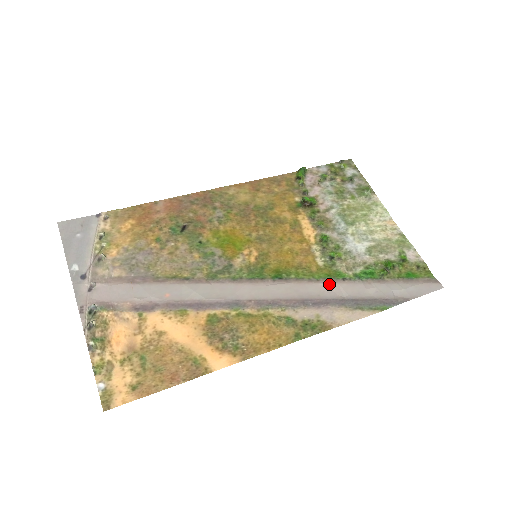
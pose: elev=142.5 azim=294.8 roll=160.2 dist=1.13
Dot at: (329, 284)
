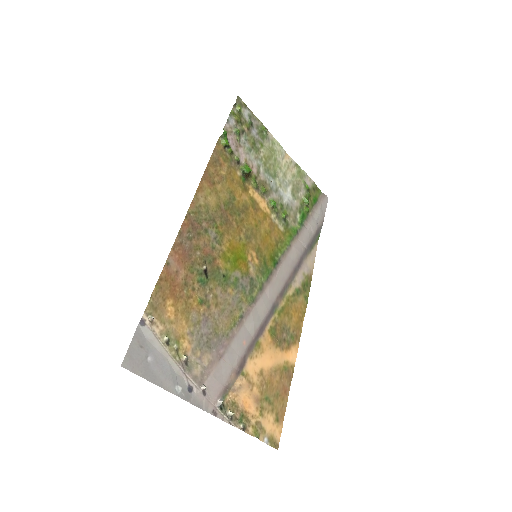
Dot at: (296, 244)
